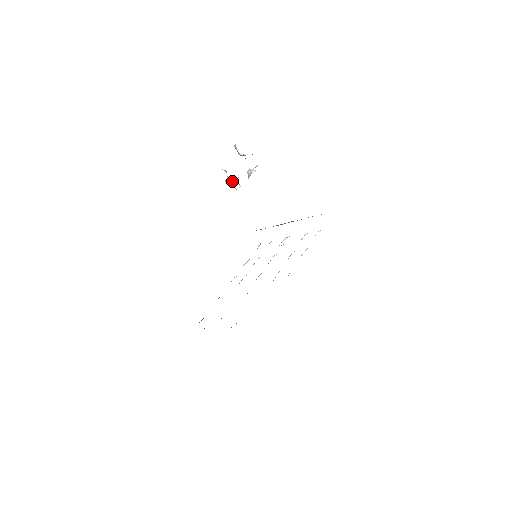
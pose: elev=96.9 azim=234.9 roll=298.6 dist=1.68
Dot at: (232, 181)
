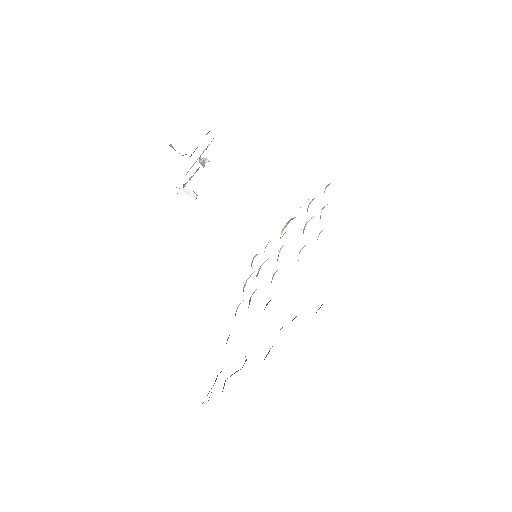
Dot at: (184, 190)
